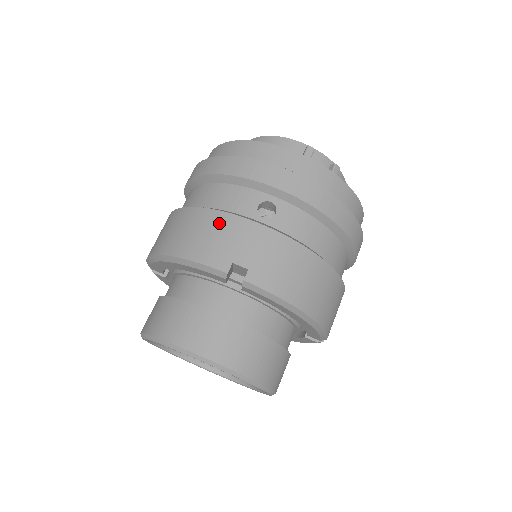
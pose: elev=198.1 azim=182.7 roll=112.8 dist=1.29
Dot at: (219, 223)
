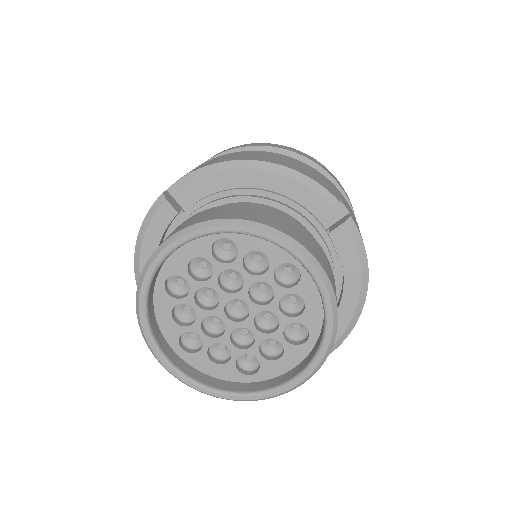
Dot at: (314, 171)
